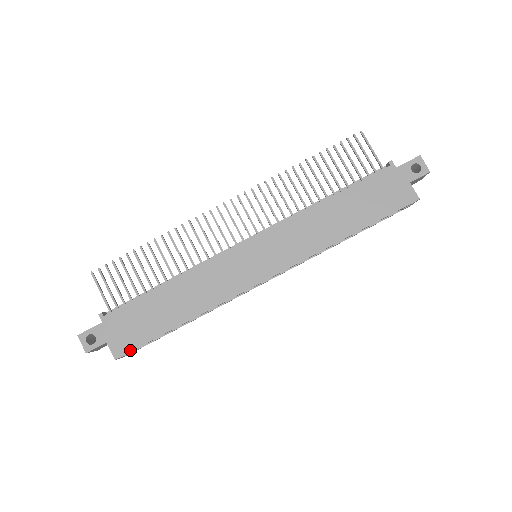
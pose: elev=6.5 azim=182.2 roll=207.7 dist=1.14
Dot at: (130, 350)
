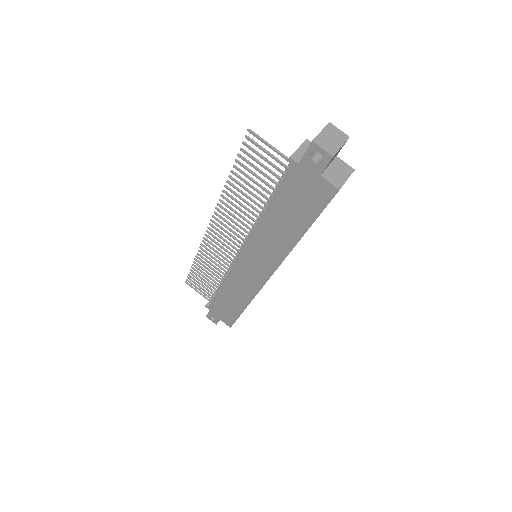
Dot at: (233, 323)
